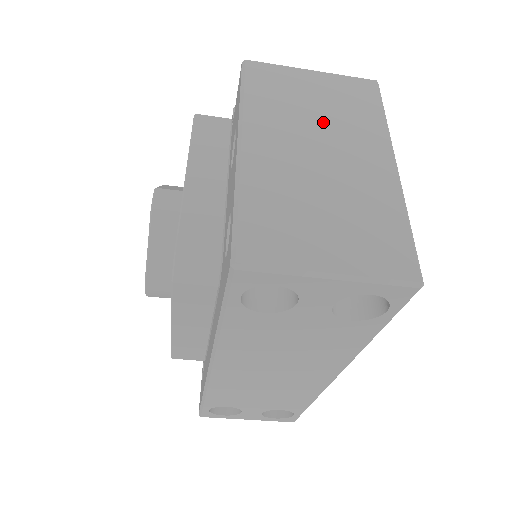
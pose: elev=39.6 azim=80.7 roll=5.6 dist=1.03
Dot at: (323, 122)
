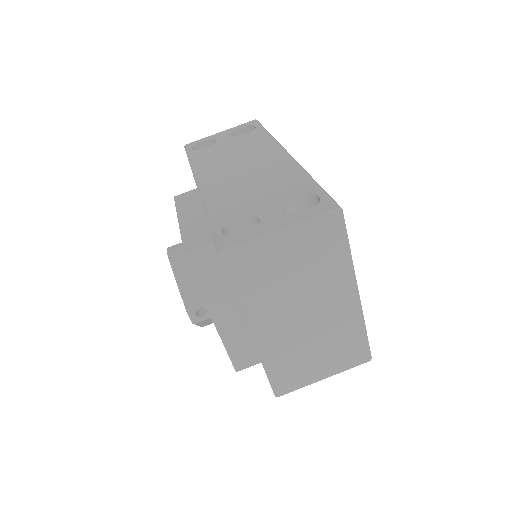
Dot at: occluded
